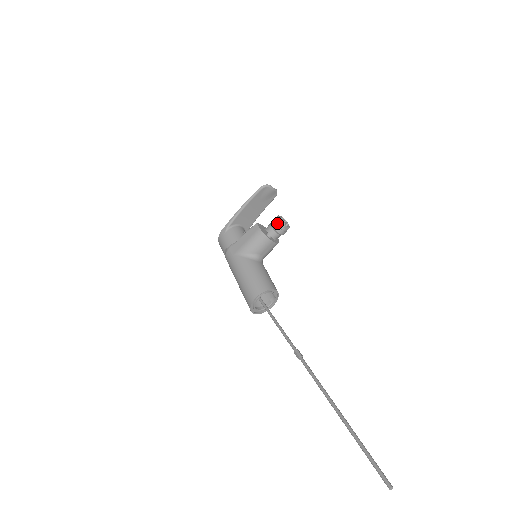
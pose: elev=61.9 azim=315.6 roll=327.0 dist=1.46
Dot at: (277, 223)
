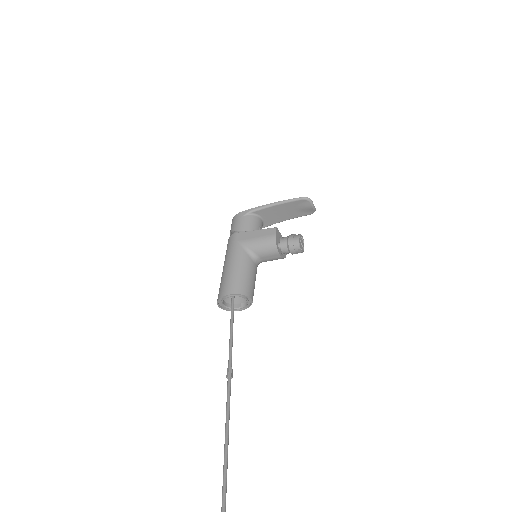
Dot at: (294, 240)
